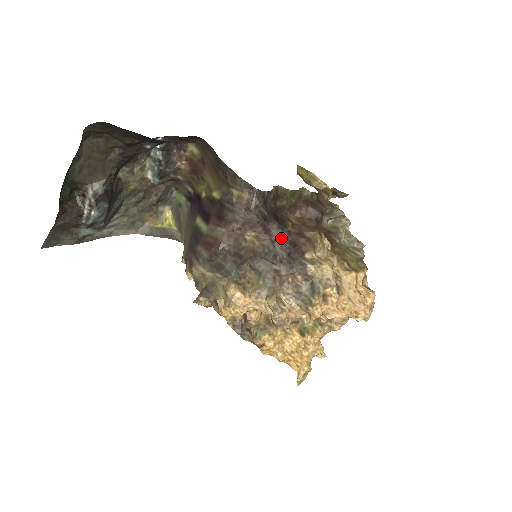
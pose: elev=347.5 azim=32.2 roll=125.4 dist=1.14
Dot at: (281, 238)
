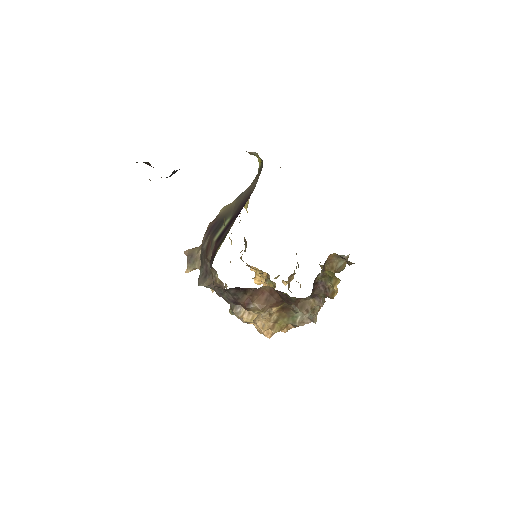
Dot at: (230, 296)
